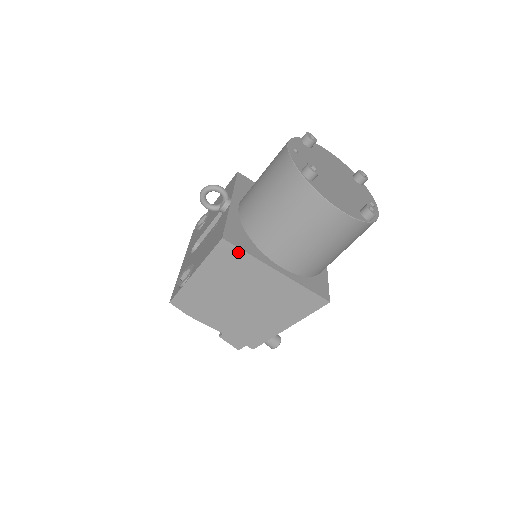
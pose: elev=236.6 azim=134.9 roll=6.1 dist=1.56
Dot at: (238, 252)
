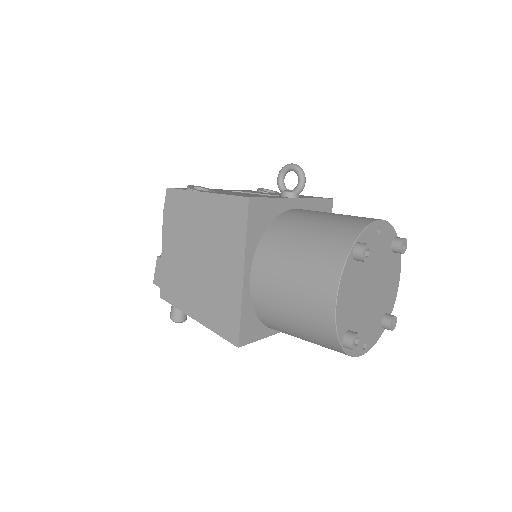
Dot at: (243, 222)
